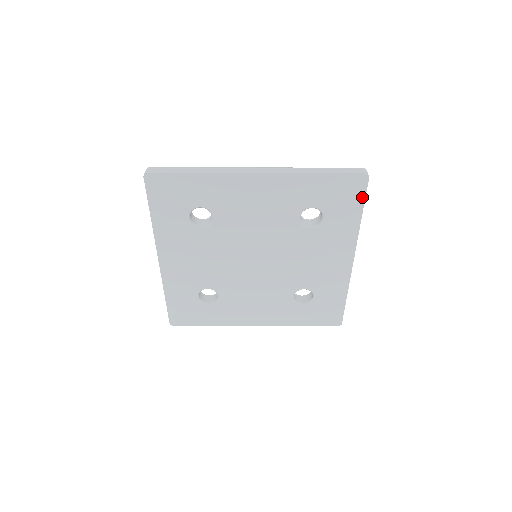
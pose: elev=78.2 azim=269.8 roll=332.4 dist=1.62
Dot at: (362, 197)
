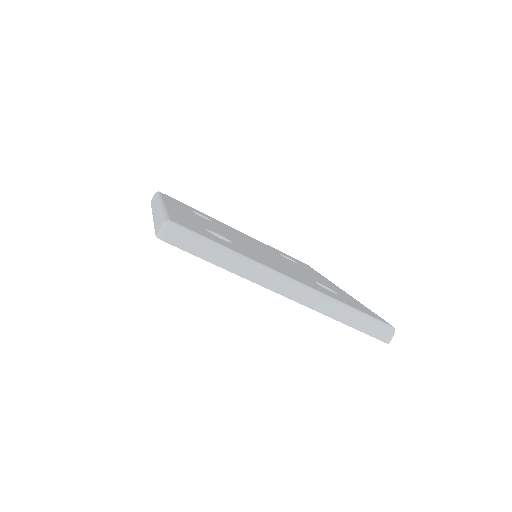
Dot at: occluded
